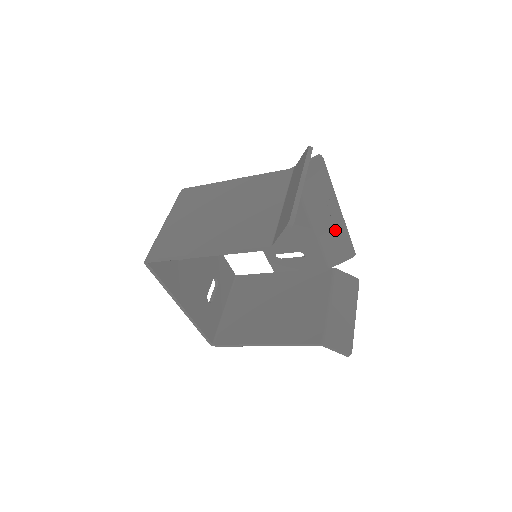
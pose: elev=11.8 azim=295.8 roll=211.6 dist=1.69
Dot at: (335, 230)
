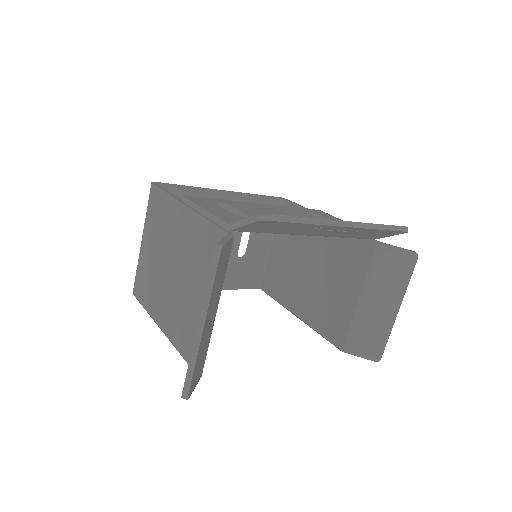
Dot at: (353, 231)
